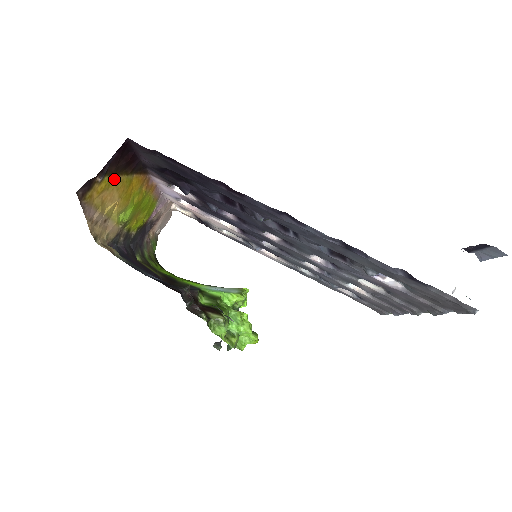
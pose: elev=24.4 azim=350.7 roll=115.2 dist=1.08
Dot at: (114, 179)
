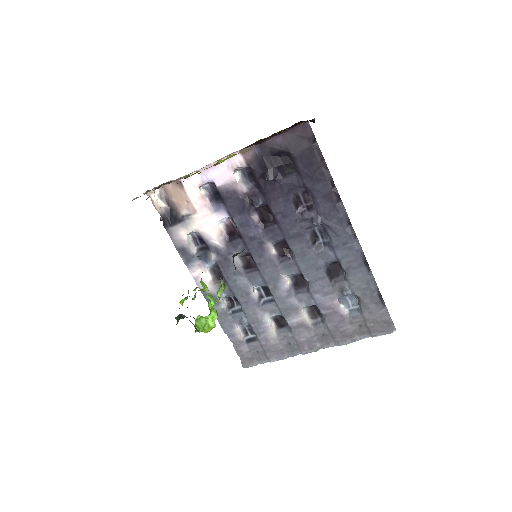
Dot at: occluded
